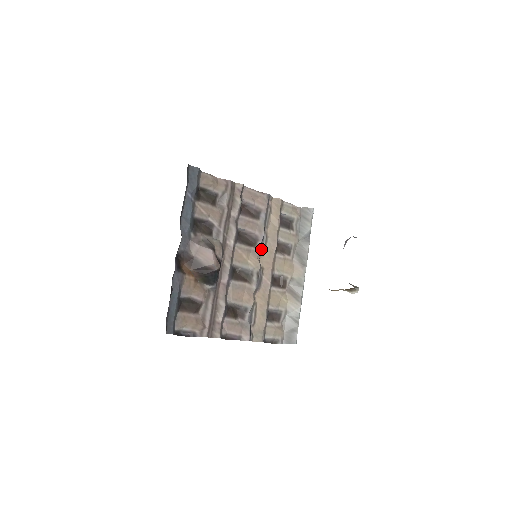
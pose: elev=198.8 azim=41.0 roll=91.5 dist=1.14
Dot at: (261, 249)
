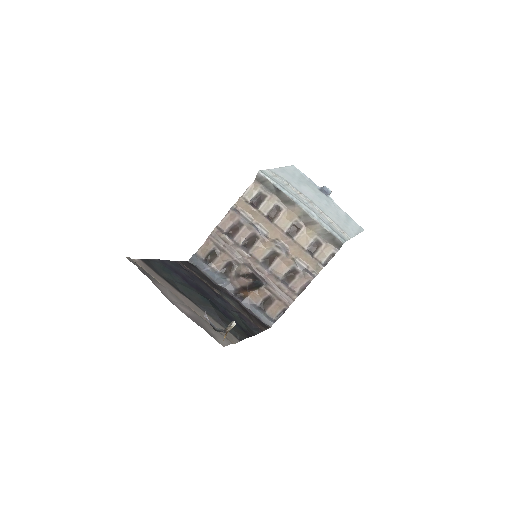
Dot at: (263, 234)
